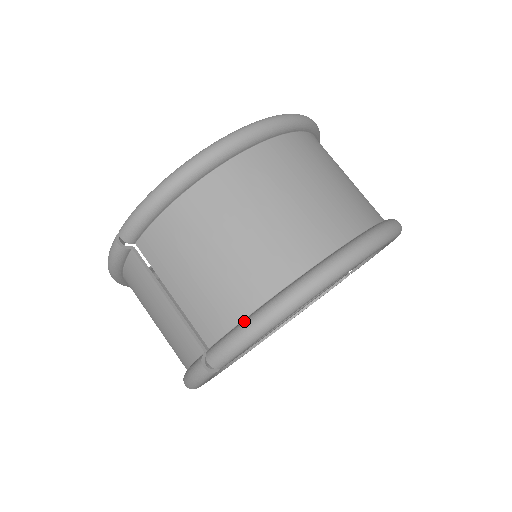
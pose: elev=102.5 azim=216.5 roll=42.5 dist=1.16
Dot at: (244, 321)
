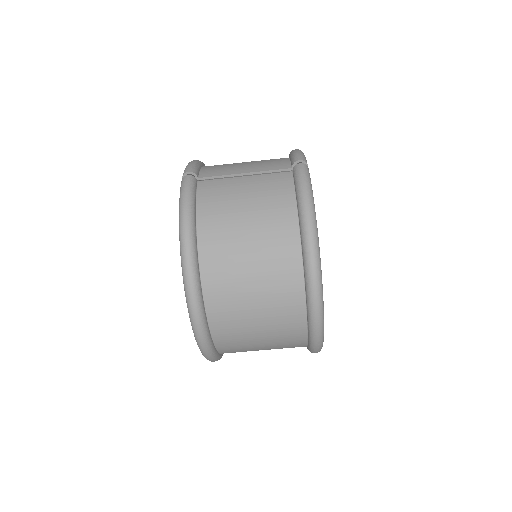
Dot at: occluded
